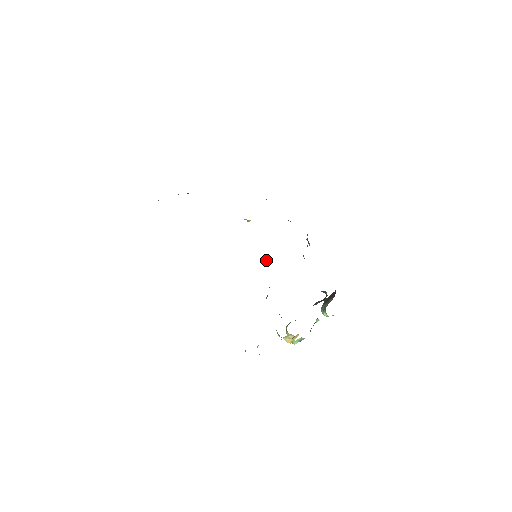
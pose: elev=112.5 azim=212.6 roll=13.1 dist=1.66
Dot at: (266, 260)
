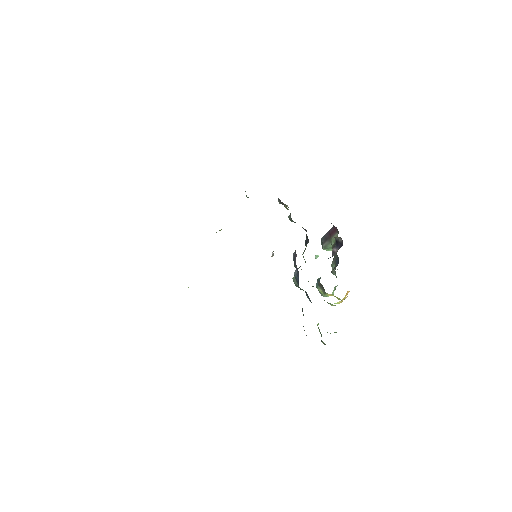
Dot at: (272, 253)
